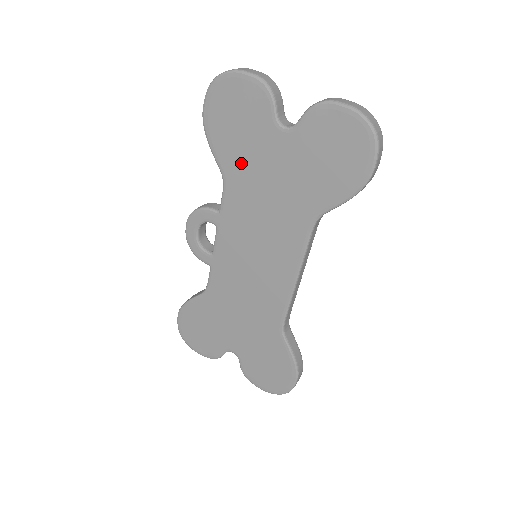
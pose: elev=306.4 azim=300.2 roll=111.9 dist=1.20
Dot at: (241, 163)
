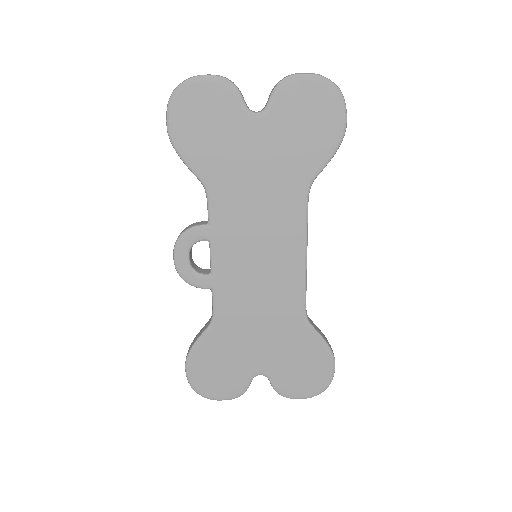
Dot at: (221, 164)
